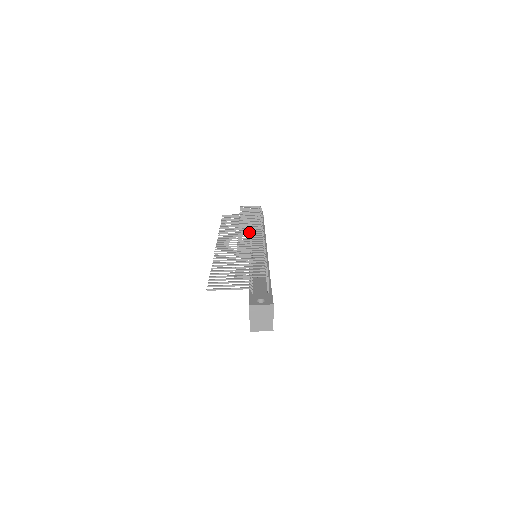
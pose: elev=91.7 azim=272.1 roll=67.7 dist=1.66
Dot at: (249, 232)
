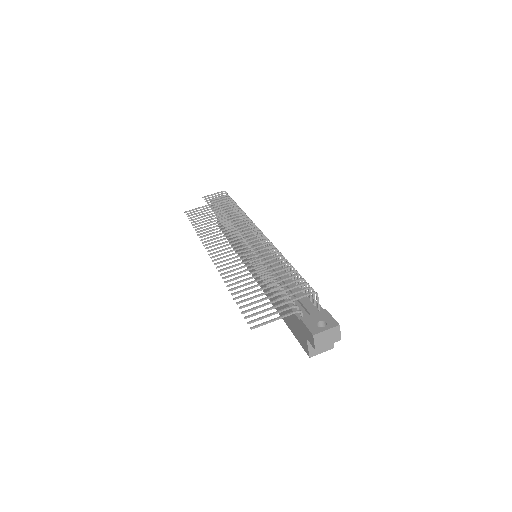
Dot at: (243, 232)
